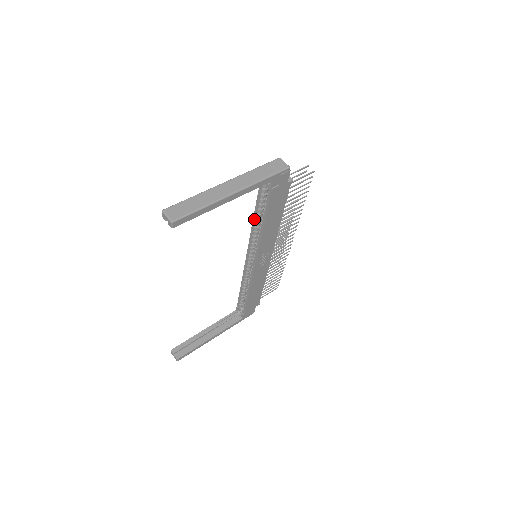
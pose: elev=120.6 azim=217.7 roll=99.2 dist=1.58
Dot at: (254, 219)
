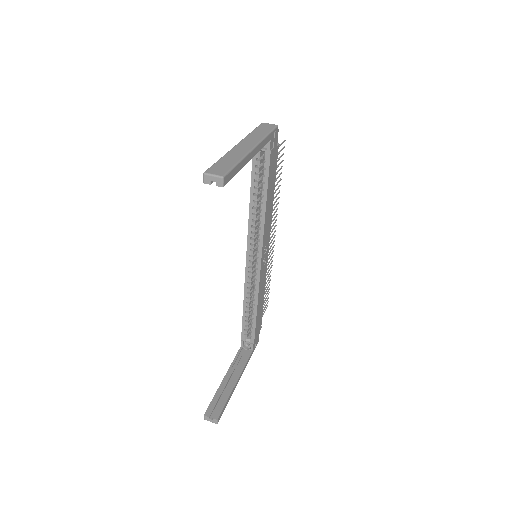
Dot at: (251, 205)
